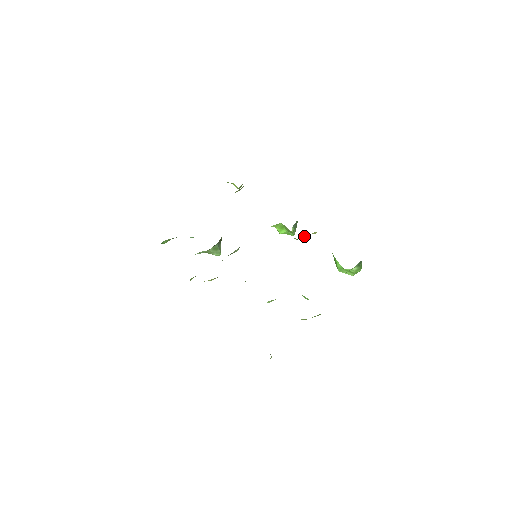
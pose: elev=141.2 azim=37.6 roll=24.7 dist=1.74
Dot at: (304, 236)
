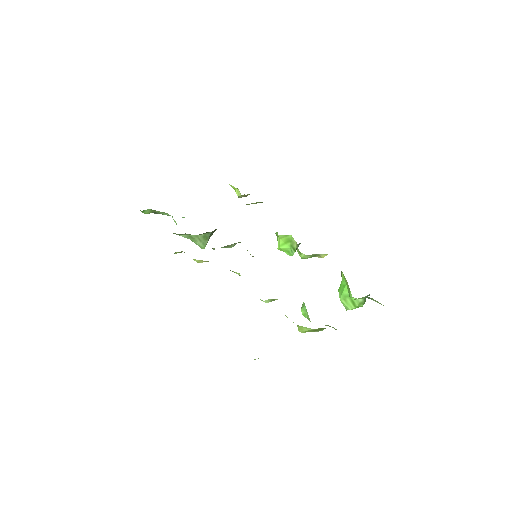
Dot at: (311, 255)
